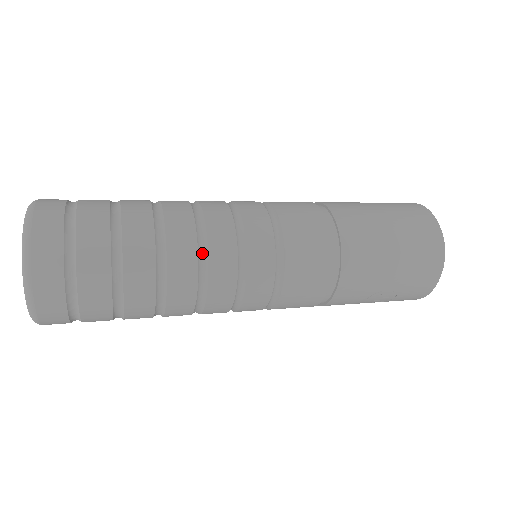
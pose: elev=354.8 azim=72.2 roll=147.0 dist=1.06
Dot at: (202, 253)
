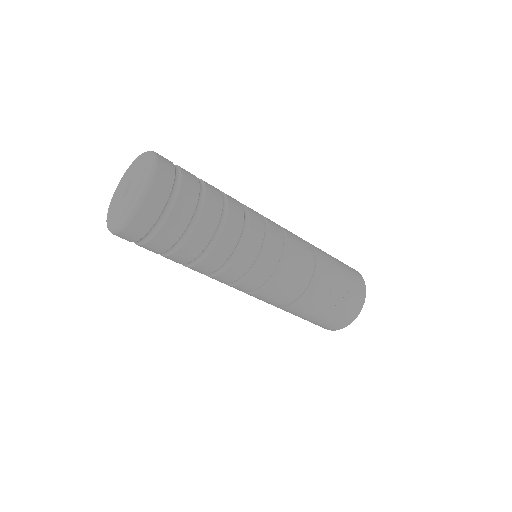
Dot at: occluded
